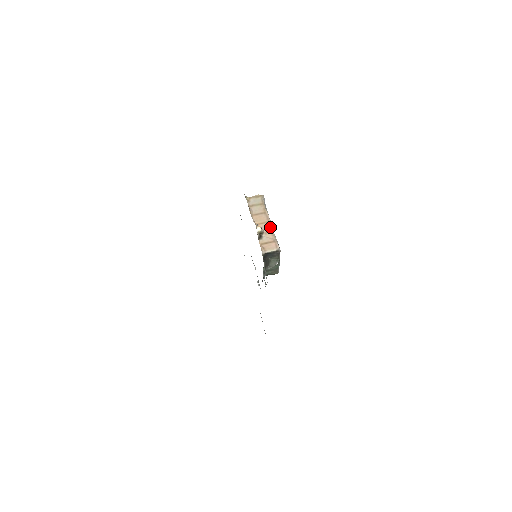
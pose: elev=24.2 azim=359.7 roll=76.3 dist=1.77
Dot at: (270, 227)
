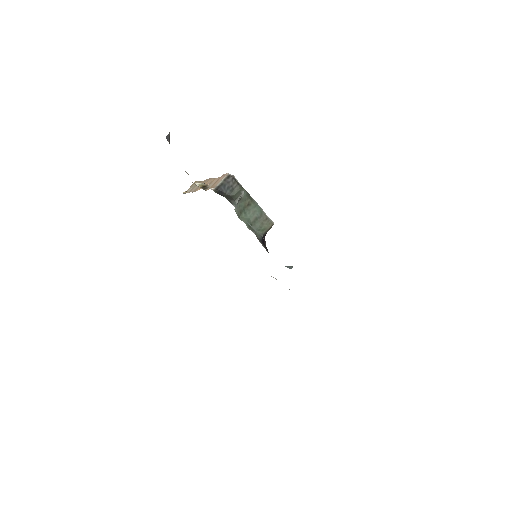
Dot at: (213, 179)
